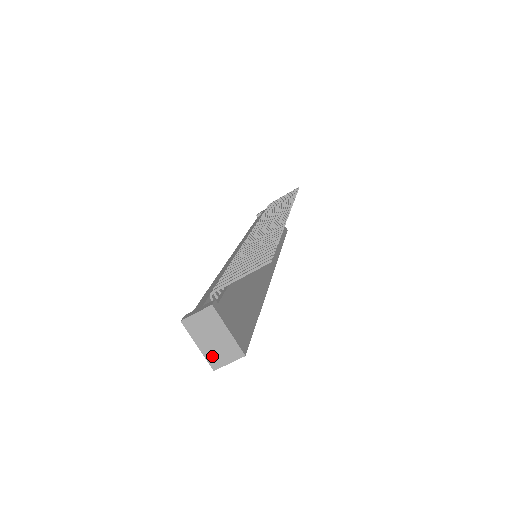
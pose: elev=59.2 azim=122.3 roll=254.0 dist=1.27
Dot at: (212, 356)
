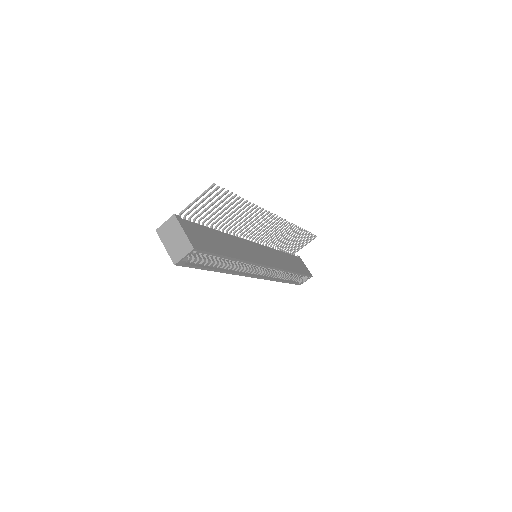
Dot at: (173, 253)
